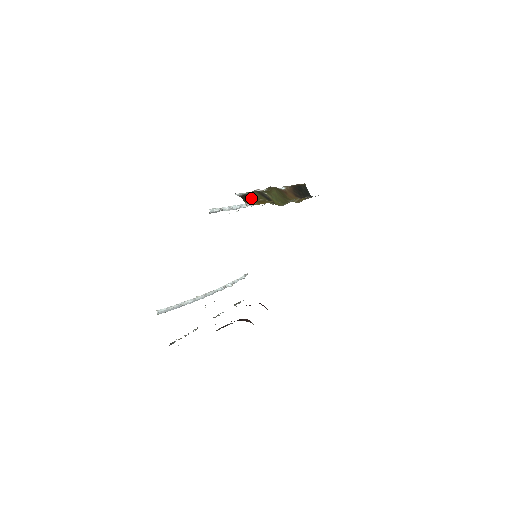
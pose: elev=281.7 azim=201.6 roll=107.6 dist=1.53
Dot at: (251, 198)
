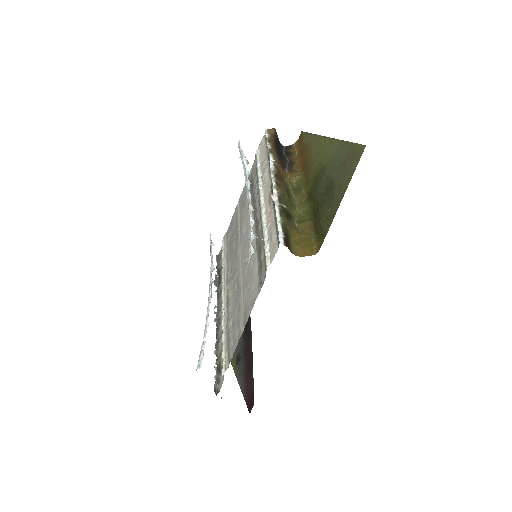
Dot at: (290, 238)
